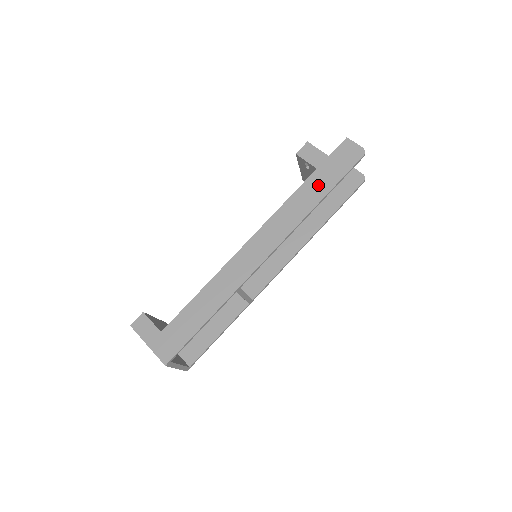
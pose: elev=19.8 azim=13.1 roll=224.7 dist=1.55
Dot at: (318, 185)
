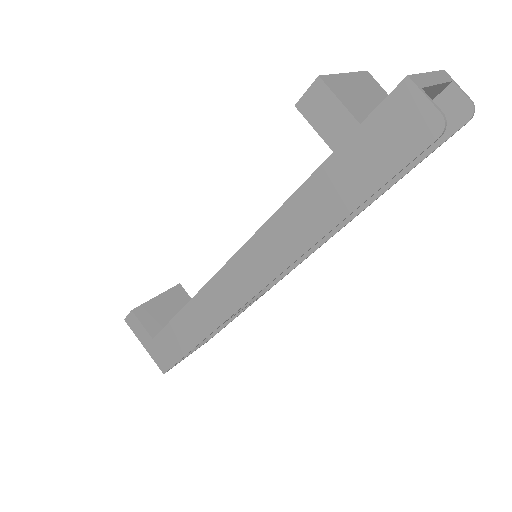
Dot at: (333, 191)
